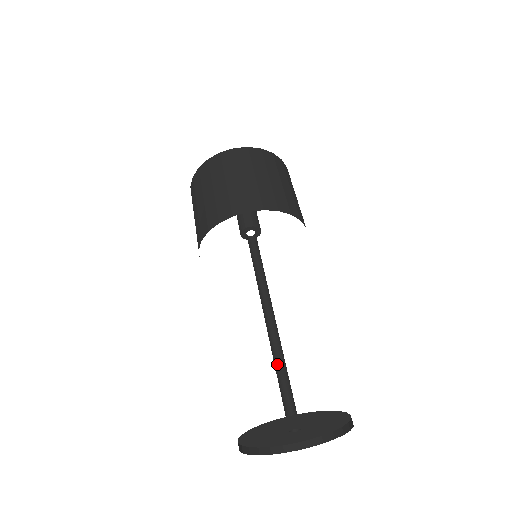
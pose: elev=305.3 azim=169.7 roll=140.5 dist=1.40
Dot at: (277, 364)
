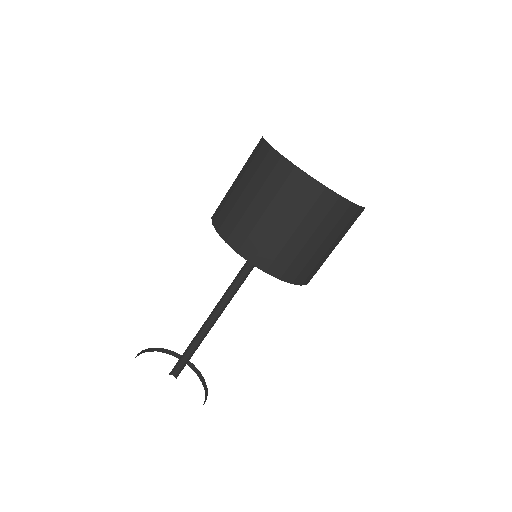
Dot at: (194, 338)
